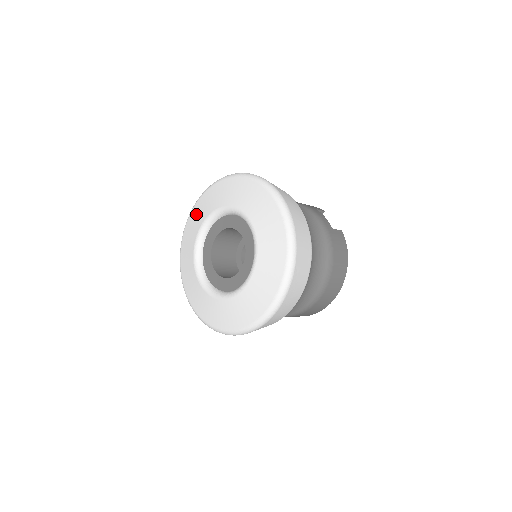
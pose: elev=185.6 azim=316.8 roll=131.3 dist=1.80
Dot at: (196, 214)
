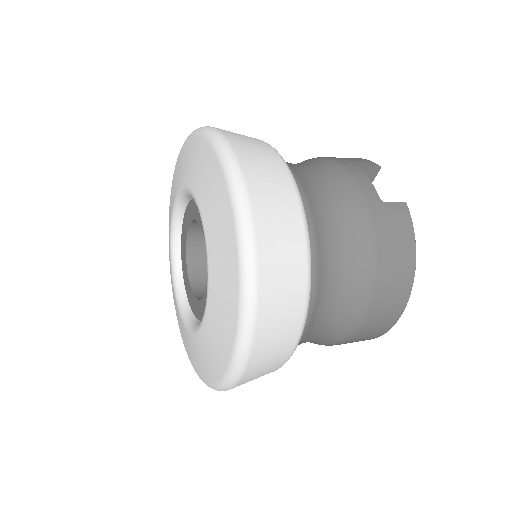
Dot at: (171, 196)
